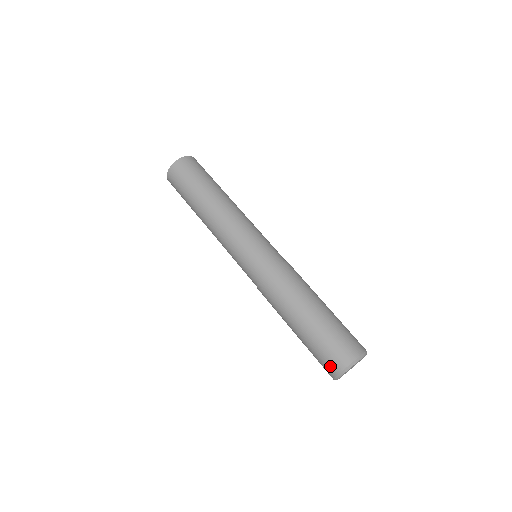
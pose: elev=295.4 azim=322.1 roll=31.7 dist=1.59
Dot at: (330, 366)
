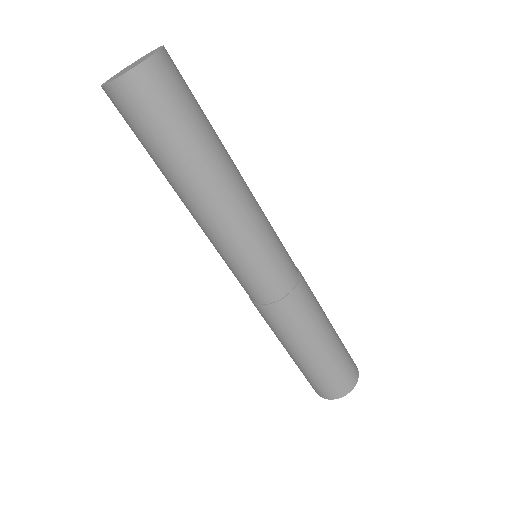
Dot at: (320, 392)
